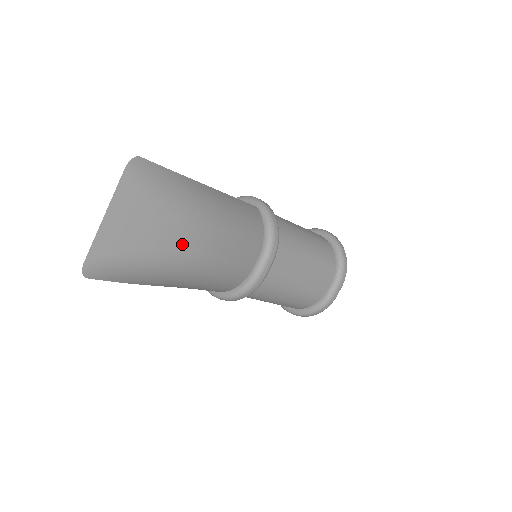
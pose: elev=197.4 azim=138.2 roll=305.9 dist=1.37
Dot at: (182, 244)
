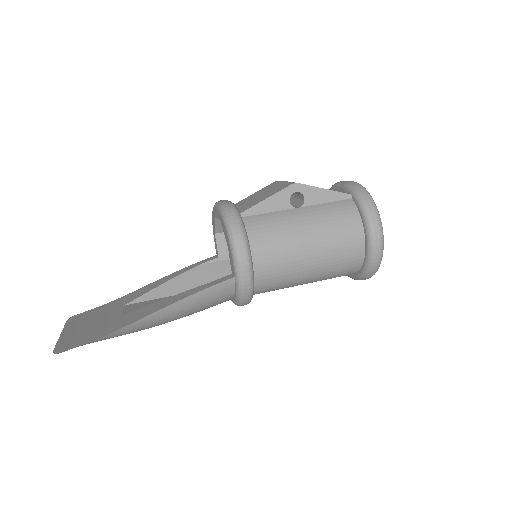
Dot at: occluded
